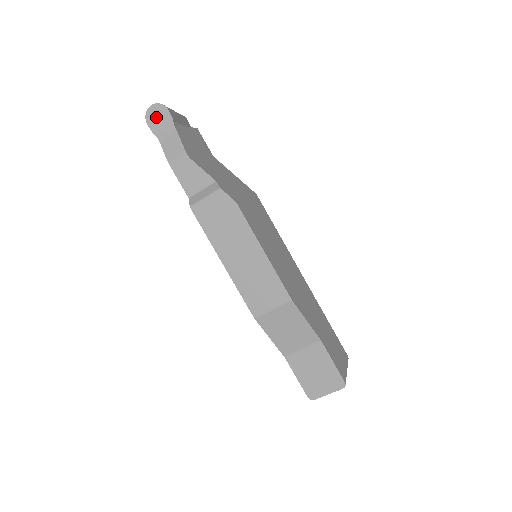
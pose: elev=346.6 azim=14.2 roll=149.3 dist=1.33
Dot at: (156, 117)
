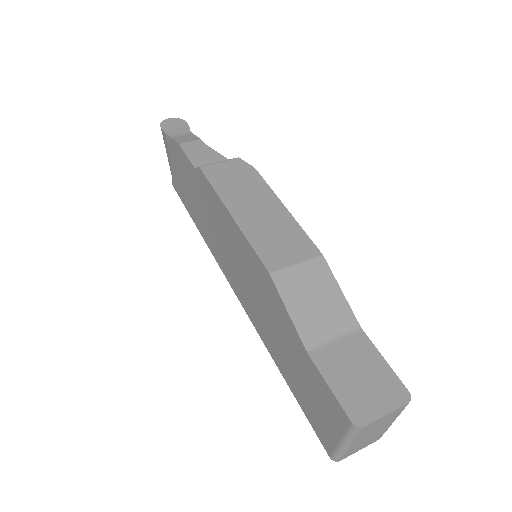
Dot at: (172, 124)
